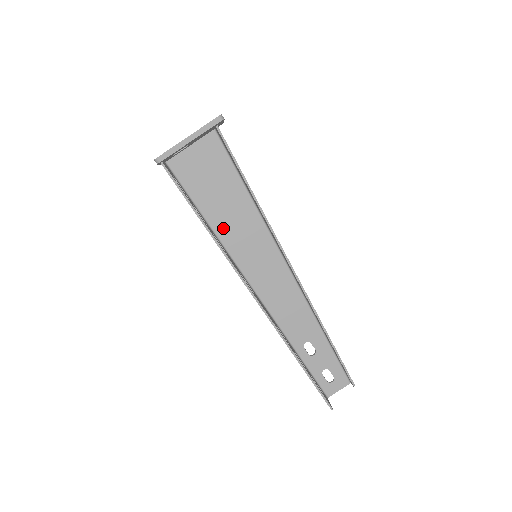
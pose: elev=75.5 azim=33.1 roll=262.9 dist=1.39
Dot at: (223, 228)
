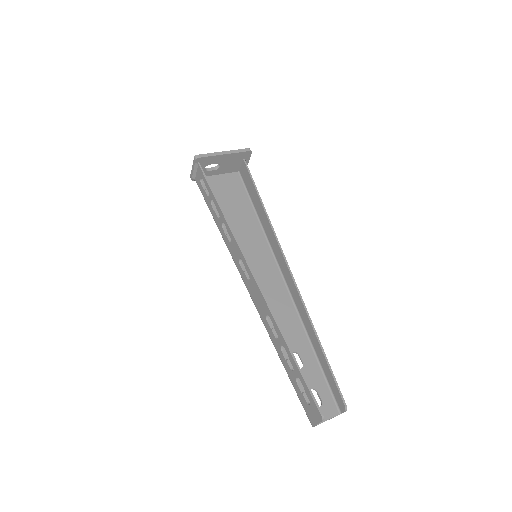
Dot at: occluded
